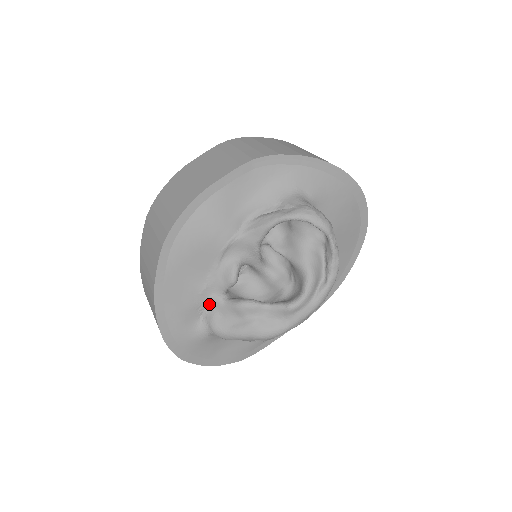
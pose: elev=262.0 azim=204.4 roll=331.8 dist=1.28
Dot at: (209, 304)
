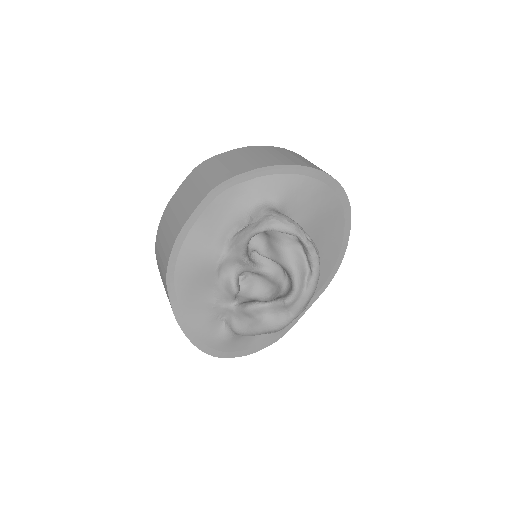
Dot at: (225, 312)
